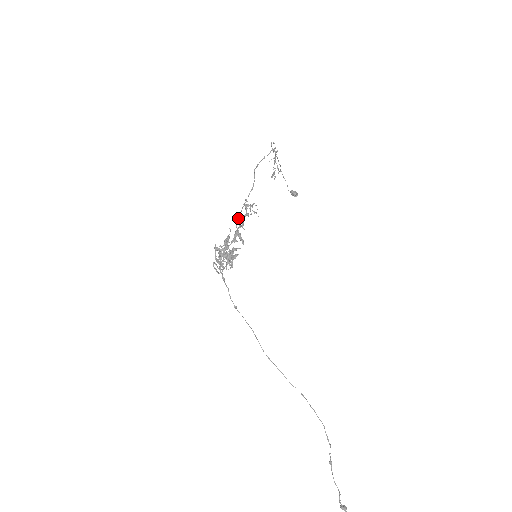
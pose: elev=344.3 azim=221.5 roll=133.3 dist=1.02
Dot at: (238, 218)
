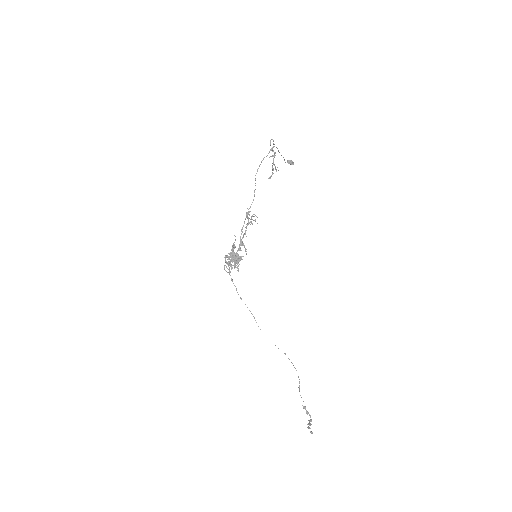
Dot at: (242, 231)
